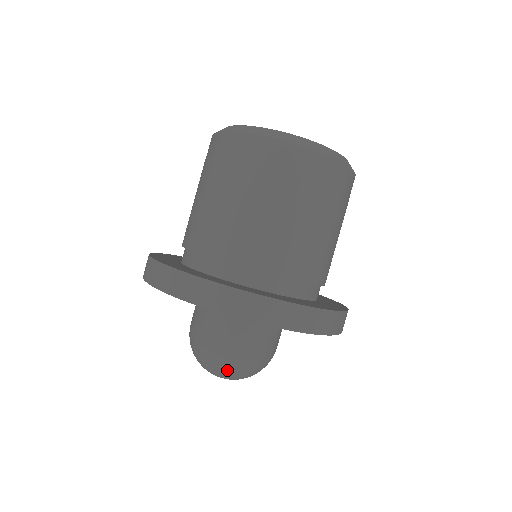
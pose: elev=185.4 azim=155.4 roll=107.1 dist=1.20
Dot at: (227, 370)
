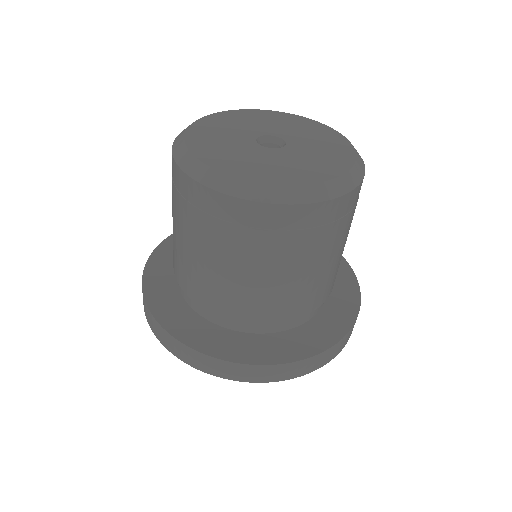
Dot at: occluded
